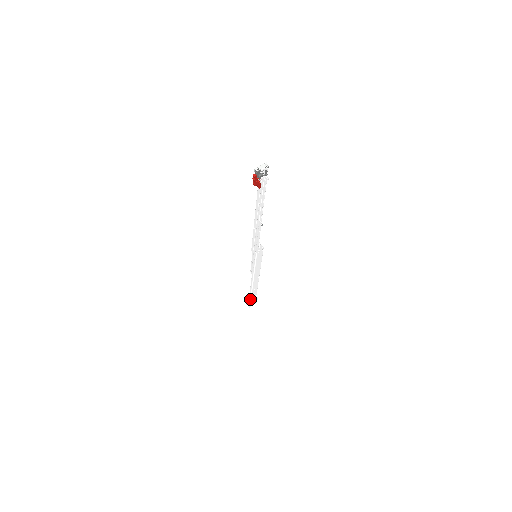
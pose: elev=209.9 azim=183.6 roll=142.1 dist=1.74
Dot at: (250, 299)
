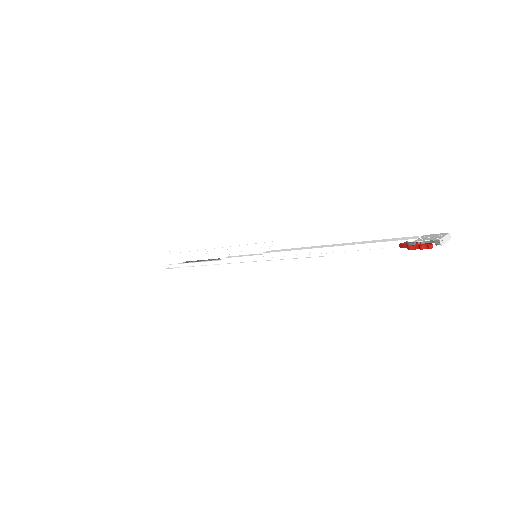
Dot at: (178, 266)
